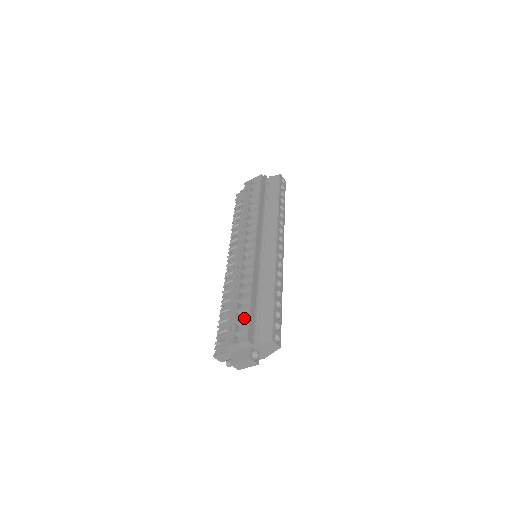
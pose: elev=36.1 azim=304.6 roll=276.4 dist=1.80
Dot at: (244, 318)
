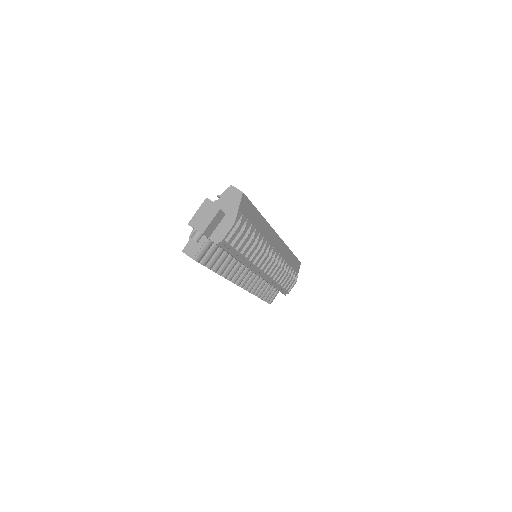
Dot at: occluded
